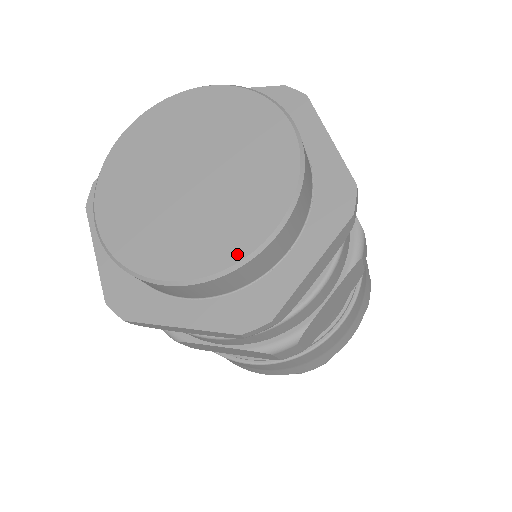
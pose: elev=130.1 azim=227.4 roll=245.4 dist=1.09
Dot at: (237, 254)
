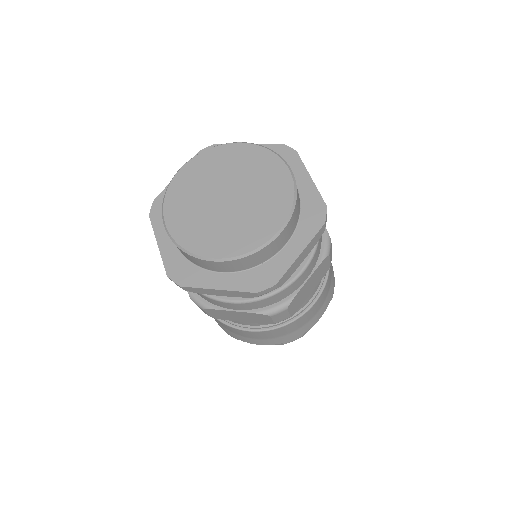
Dot at: (257, 243)
